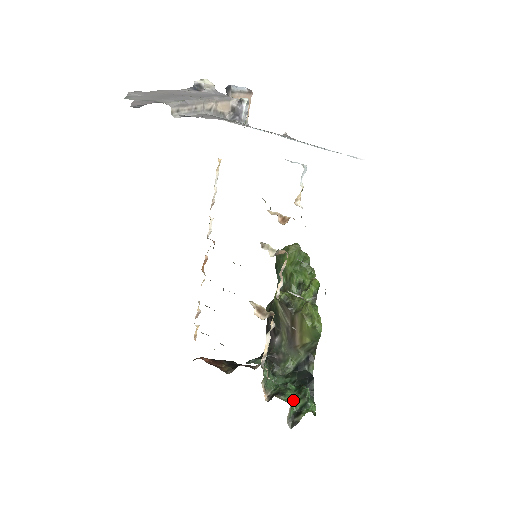
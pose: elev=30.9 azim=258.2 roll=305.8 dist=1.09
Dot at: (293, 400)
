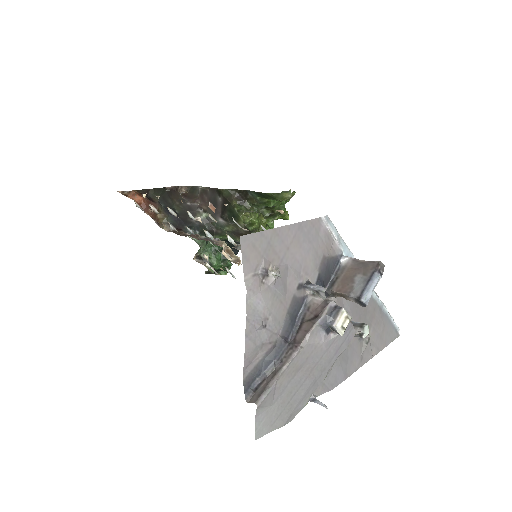
Dot at: (216, 266)
